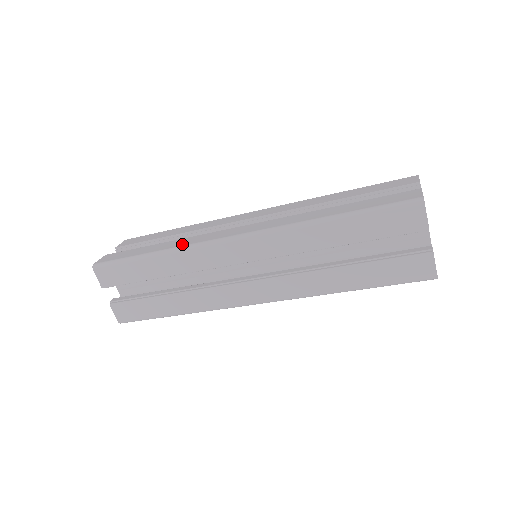
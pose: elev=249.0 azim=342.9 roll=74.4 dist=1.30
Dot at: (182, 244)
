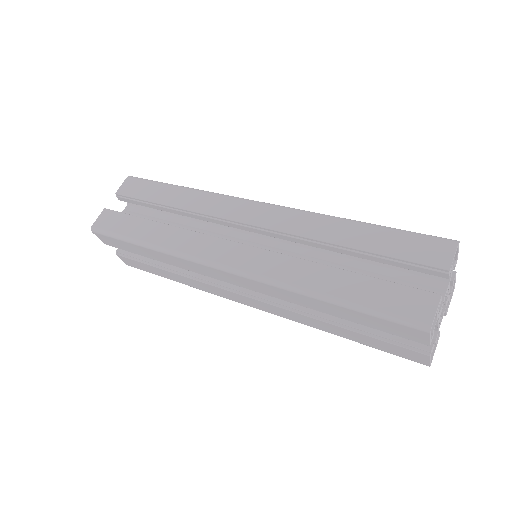
Dot at: (174, 245)
